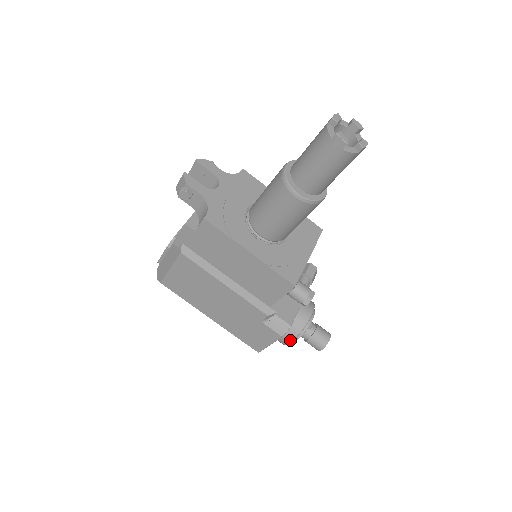
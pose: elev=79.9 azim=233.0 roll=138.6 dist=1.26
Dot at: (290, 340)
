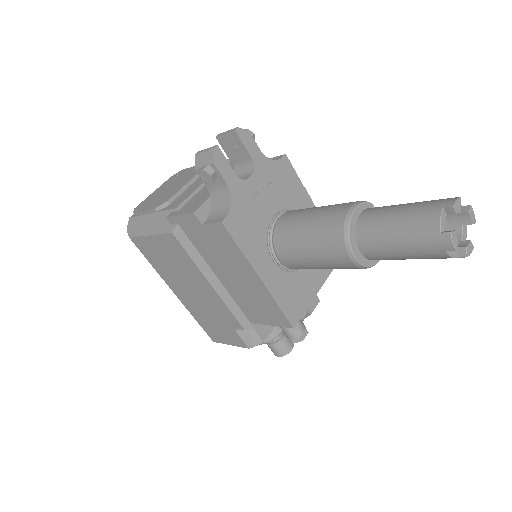
Dot at: occluded
